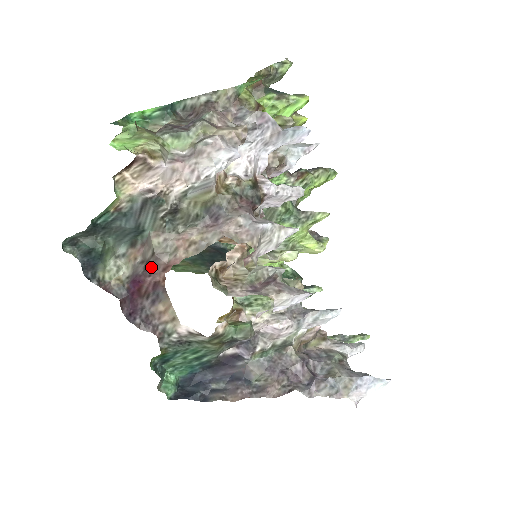
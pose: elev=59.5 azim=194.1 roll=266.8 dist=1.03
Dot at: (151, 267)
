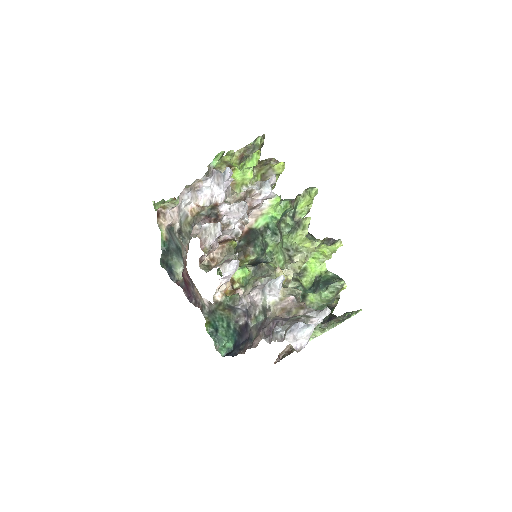
Dot at: (184, 266)
